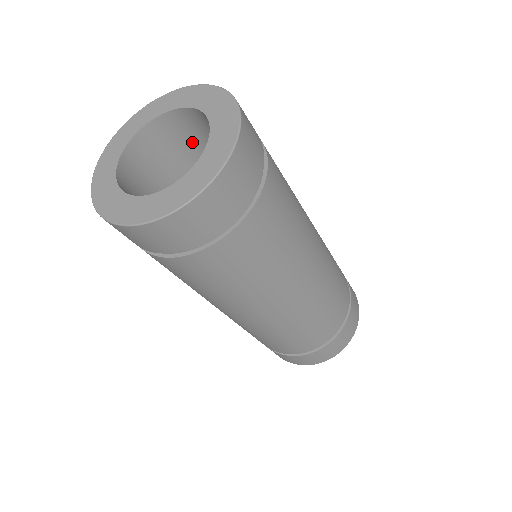
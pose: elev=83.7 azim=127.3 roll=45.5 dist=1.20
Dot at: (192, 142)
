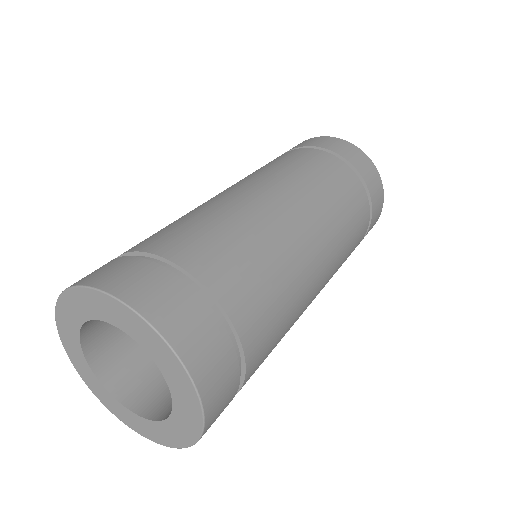
Dot at: occluded
